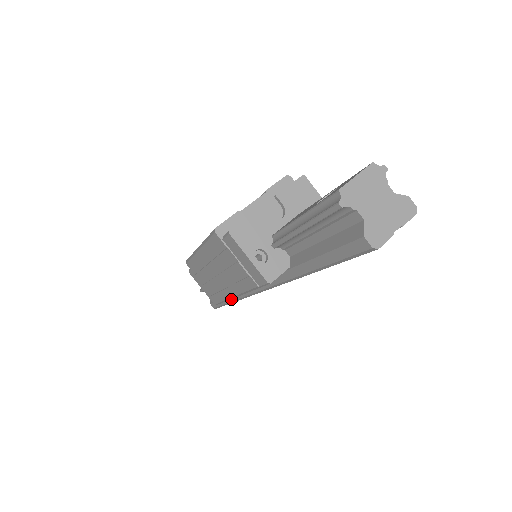
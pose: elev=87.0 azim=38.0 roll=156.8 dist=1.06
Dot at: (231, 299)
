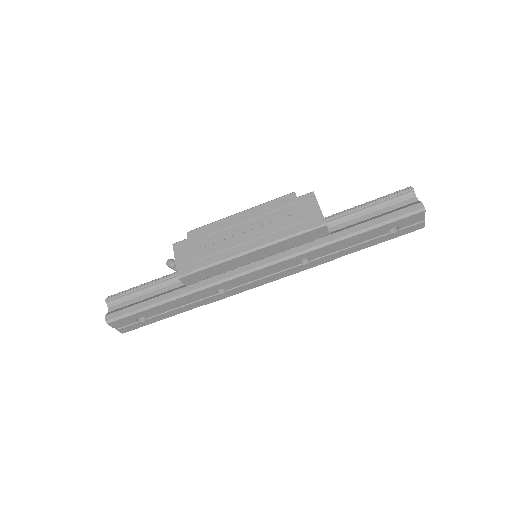
Dot at: (181, 292)
